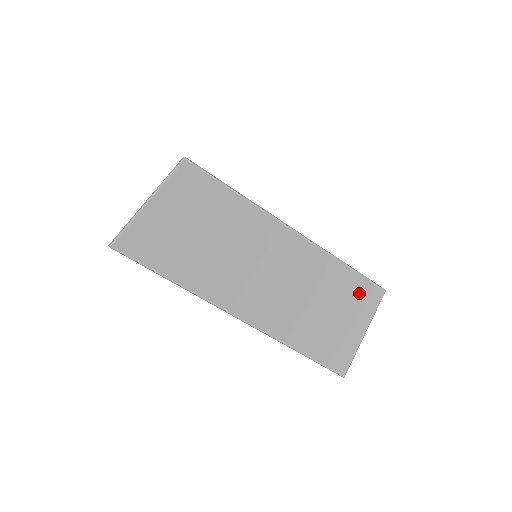
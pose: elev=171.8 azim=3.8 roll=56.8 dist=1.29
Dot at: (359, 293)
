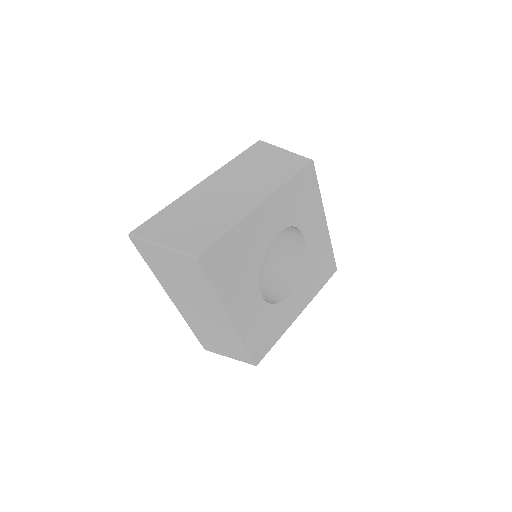
Dot at: (241, 354)
